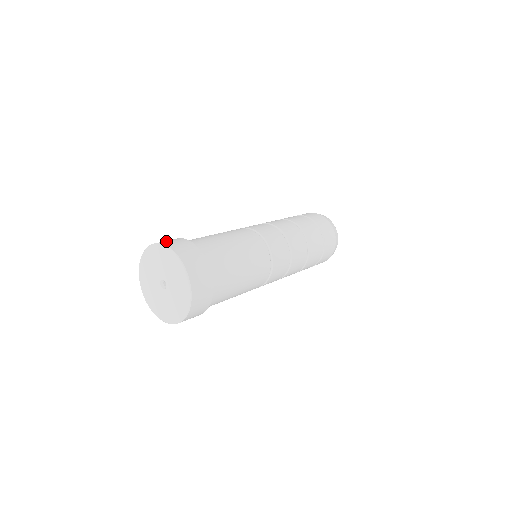
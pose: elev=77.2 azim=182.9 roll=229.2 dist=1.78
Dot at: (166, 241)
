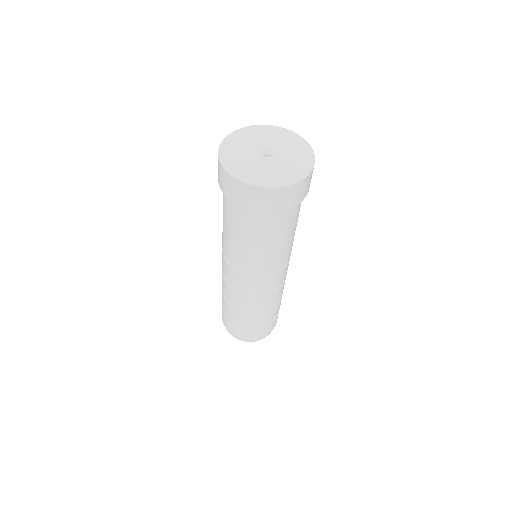
Dot at: occluded
